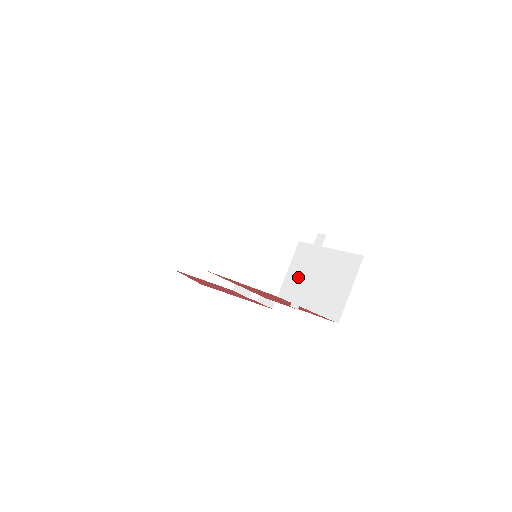
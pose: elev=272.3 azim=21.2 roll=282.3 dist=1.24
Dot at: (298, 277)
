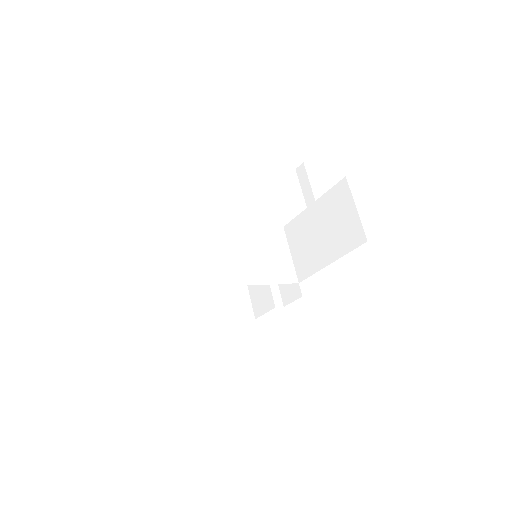
Dot at: (304, 250)
